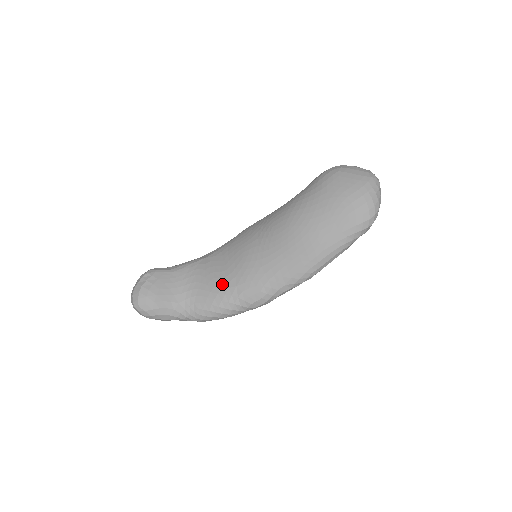
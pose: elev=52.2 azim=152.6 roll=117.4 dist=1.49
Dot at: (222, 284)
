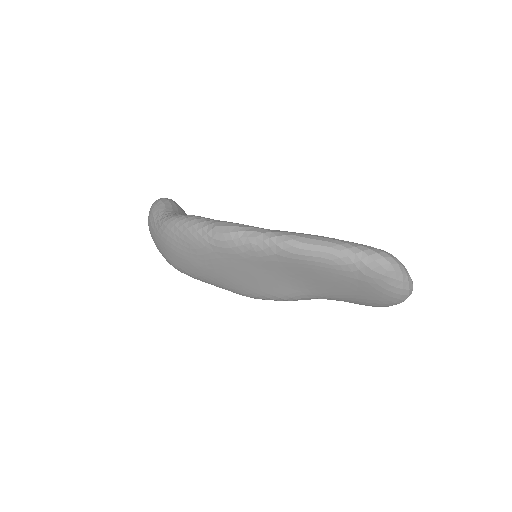
Dot at: occluded
